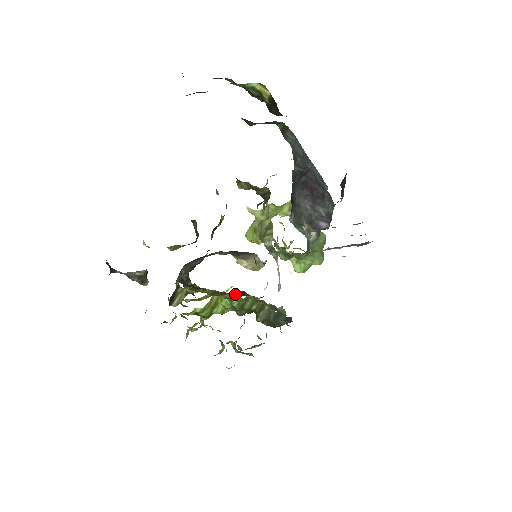
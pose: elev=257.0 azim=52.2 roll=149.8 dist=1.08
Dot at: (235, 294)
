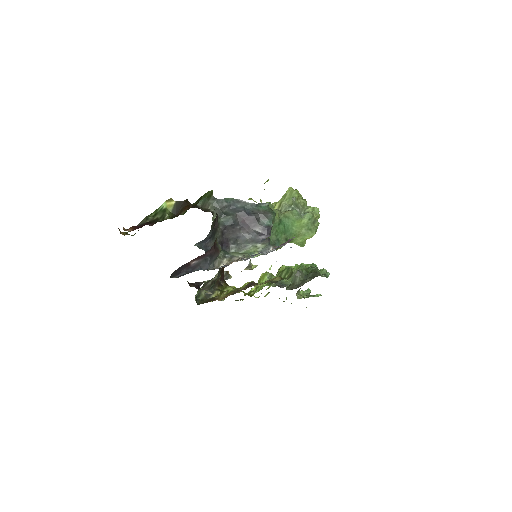
Dot at: (237, 292)
